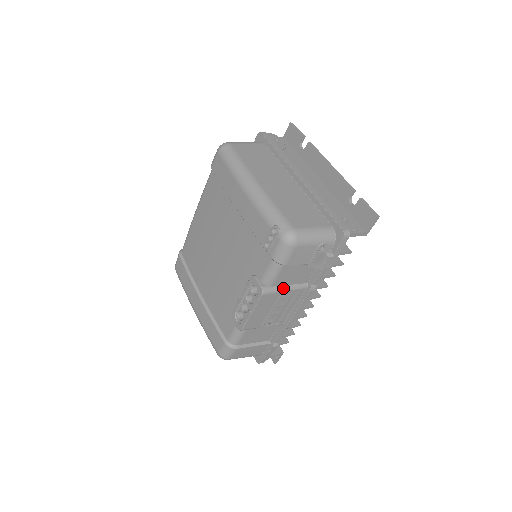
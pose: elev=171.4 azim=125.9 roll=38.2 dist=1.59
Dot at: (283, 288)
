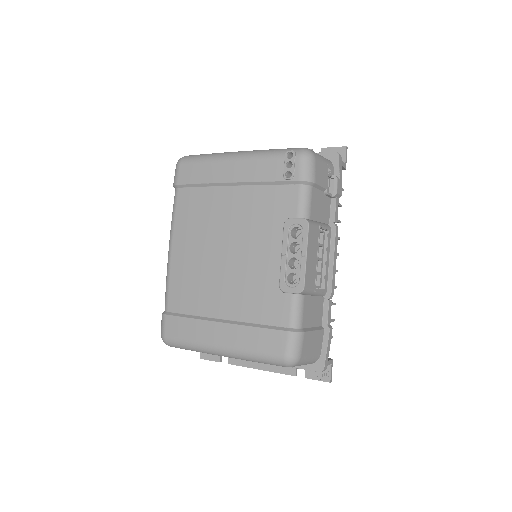
Dot at: (318, 223)
